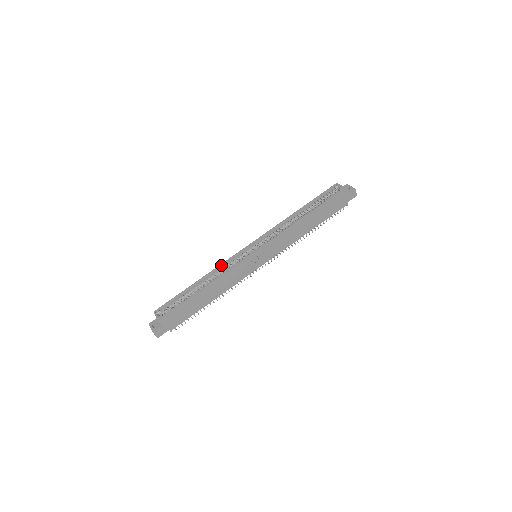
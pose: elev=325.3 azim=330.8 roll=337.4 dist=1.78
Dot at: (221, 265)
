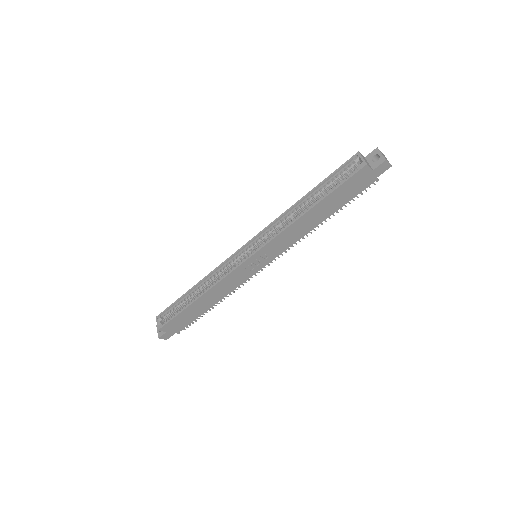
Dot at: (215, 269)
